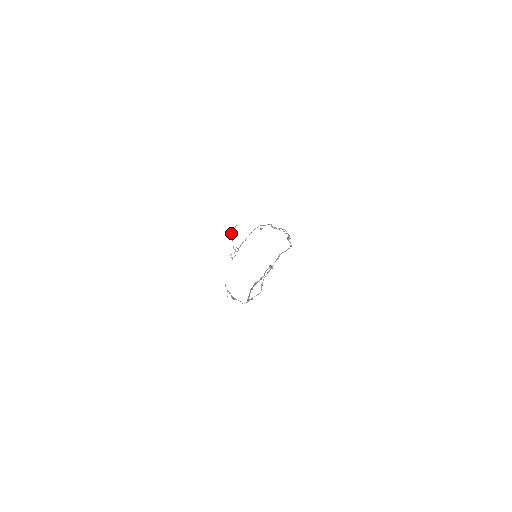
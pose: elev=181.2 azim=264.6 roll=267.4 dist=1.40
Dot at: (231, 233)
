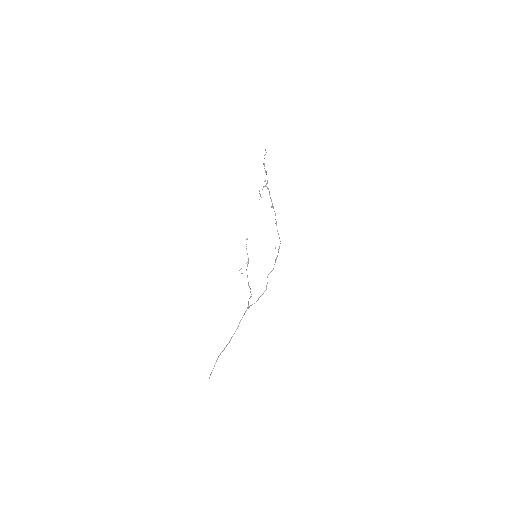
Dot at: occluded
